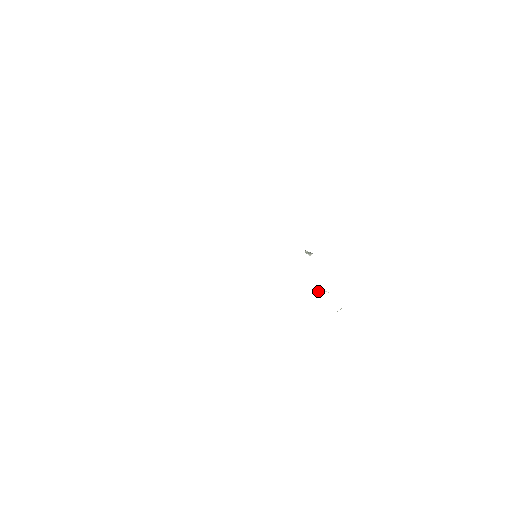
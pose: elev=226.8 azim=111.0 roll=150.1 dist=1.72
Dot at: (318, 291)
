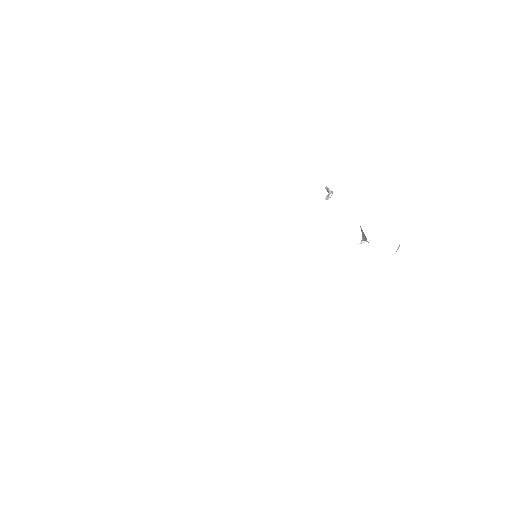
Dot at: occluded
